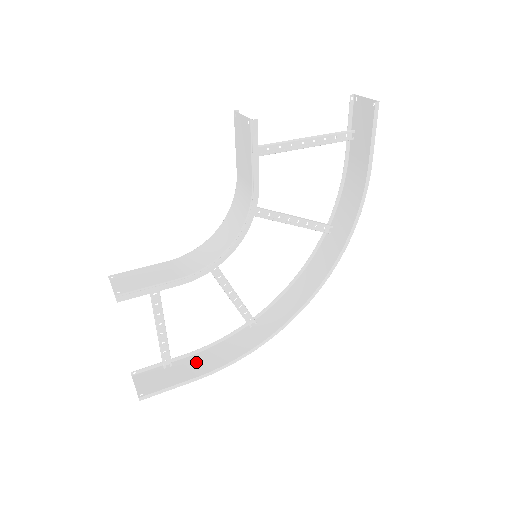
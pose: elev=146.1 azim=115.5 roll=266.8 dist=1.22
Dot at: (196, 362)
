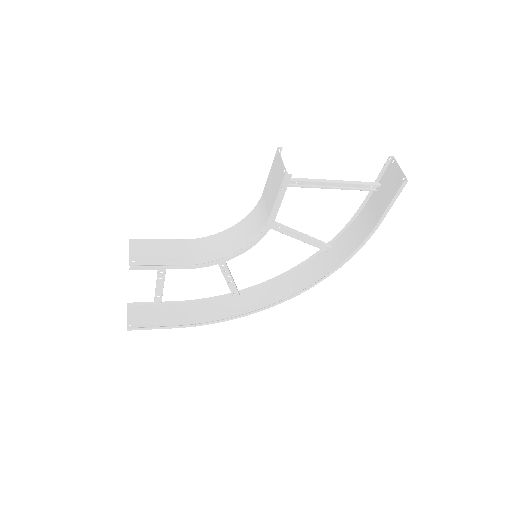
Dot at: (181, 311)
